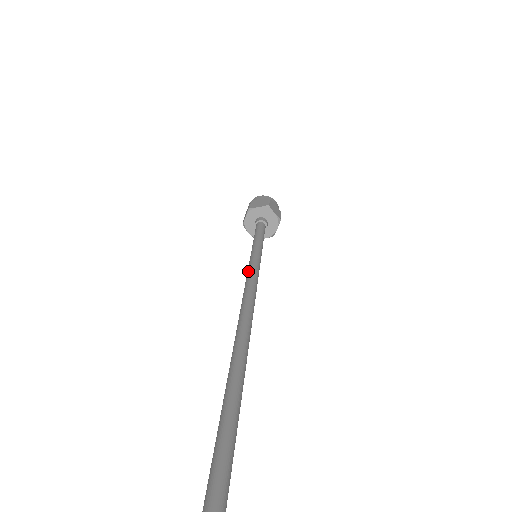
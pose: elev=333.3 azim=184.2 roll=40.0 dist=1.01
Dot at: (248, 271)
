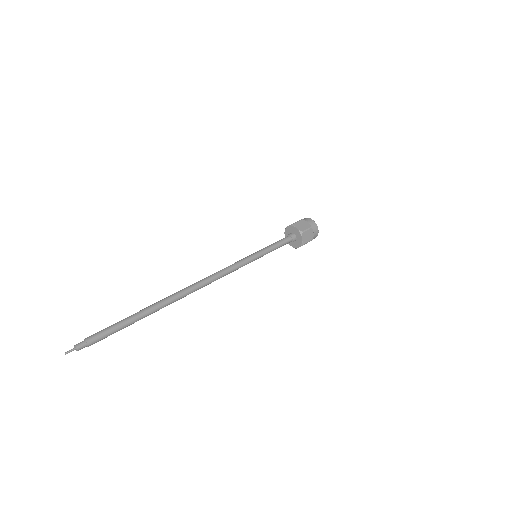
Dot at: (235, 263)
